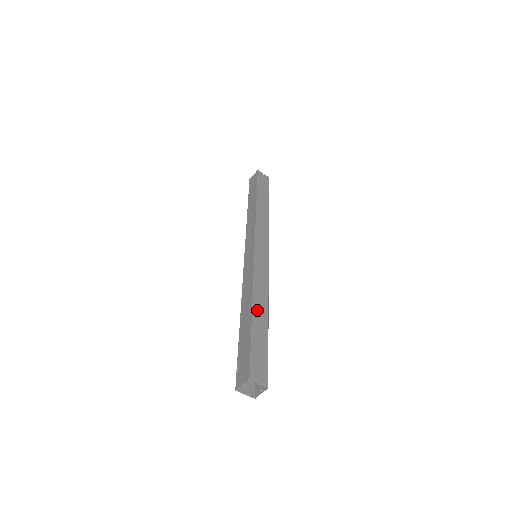
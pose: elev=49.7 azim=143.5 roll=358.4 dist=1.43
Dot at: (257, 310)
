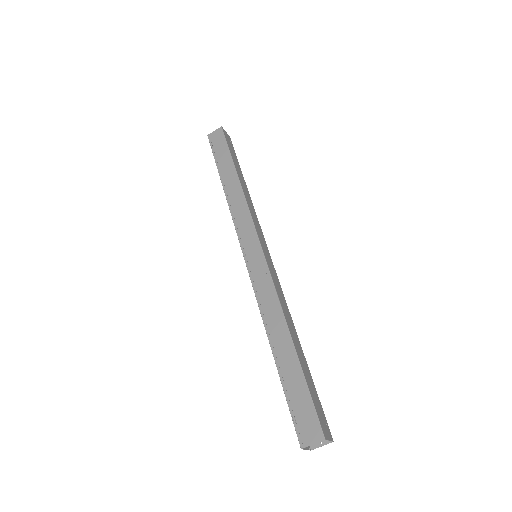
Dot at: (295, 340)
